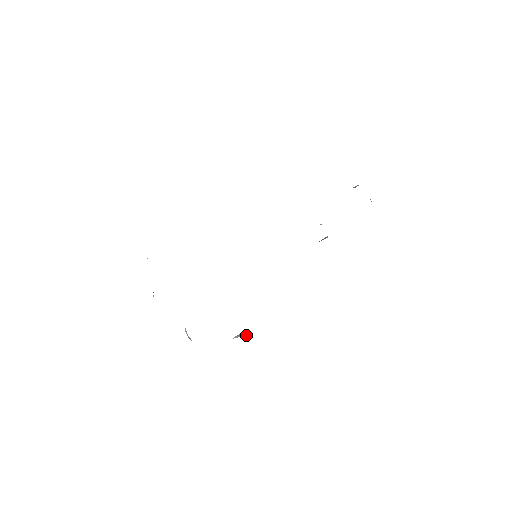
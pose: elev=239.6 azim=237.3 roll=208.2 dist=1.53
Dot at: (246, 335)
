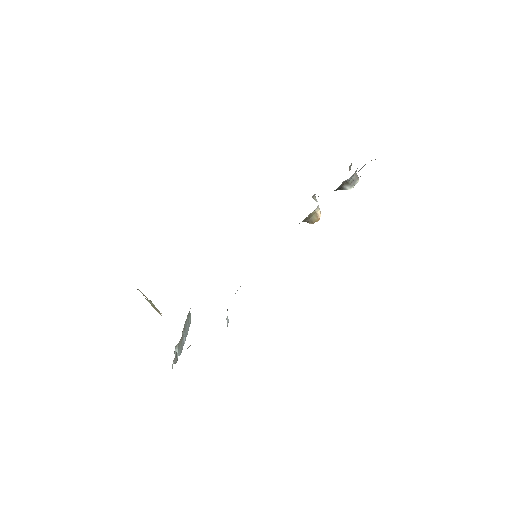
Dot at: occluded
